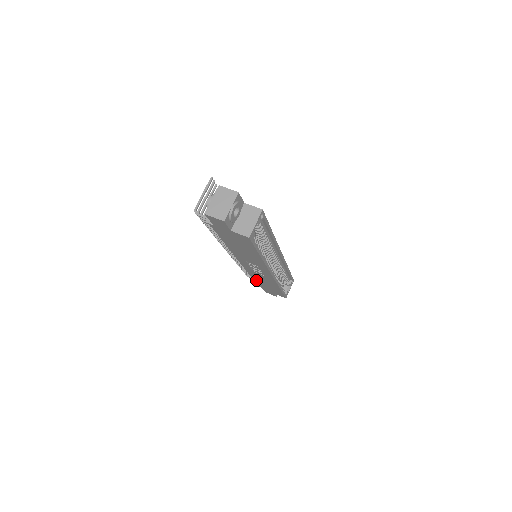
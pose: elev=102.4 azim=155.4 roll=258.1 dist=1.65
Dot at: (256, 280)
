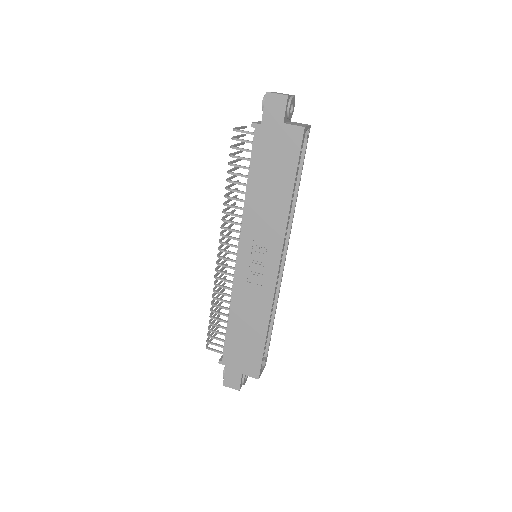
Dot at: (231, 329)
